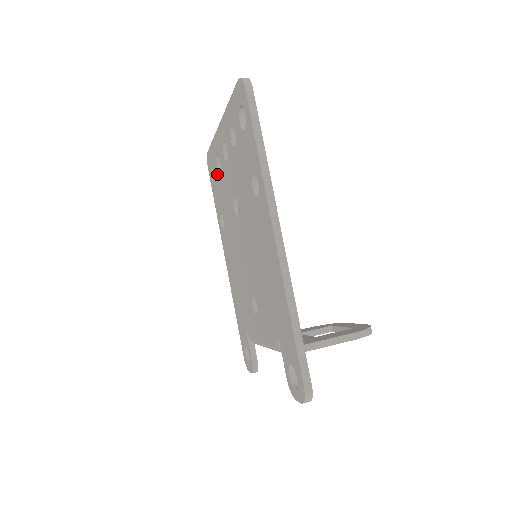
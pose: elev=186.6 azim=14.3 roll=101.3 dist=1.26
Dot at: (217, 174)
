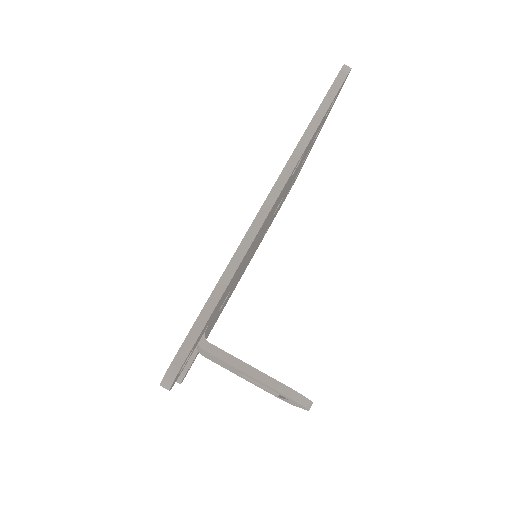
Dot at: occluded
